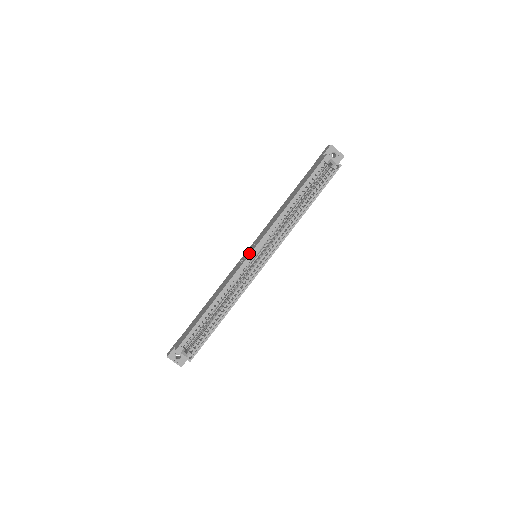
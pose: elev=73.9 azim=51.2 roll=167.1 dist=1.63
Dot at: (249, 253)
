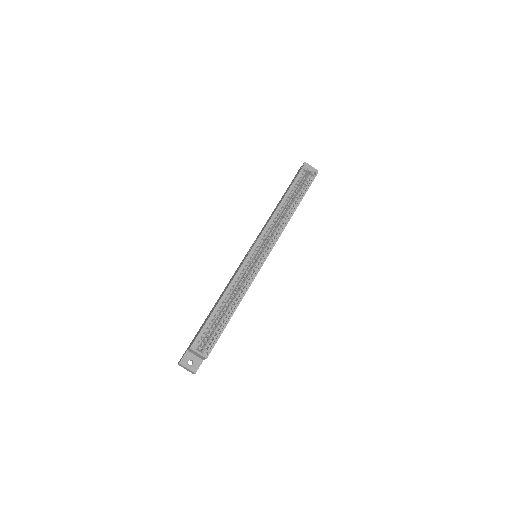
Dot at: (251, 248)
